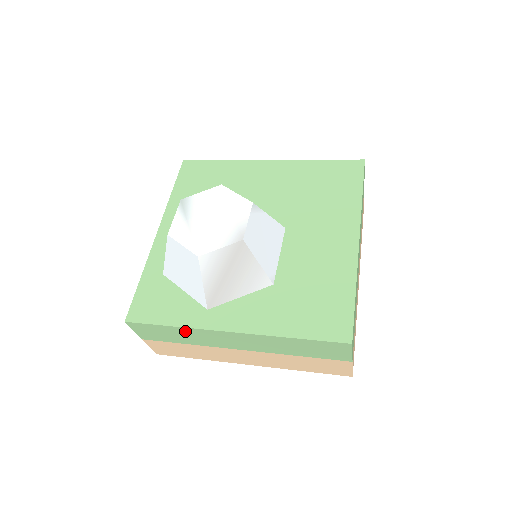
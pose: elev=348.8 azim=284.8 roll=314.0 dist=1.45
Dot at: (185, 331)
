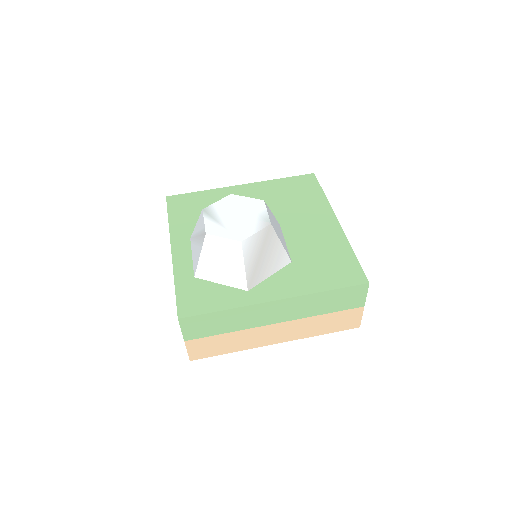
Dot at: (234, 313)
